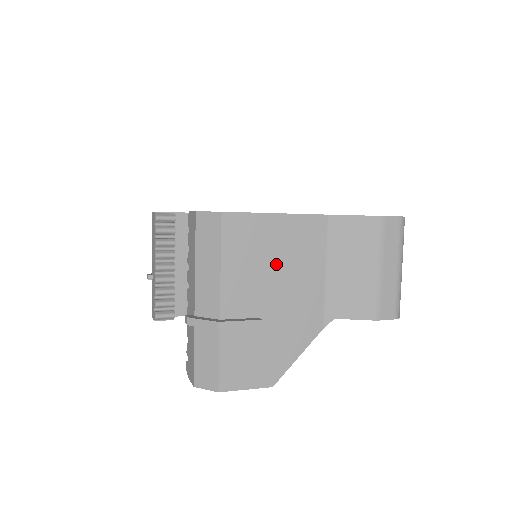
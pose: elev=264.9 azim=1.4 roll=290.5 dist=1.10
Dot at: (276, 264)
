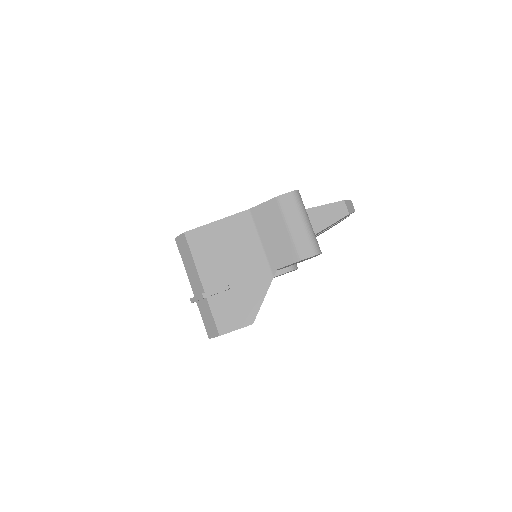
Dot at: (227, 250)
